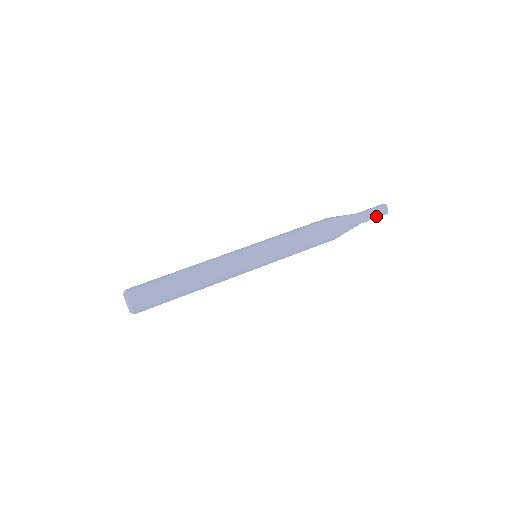
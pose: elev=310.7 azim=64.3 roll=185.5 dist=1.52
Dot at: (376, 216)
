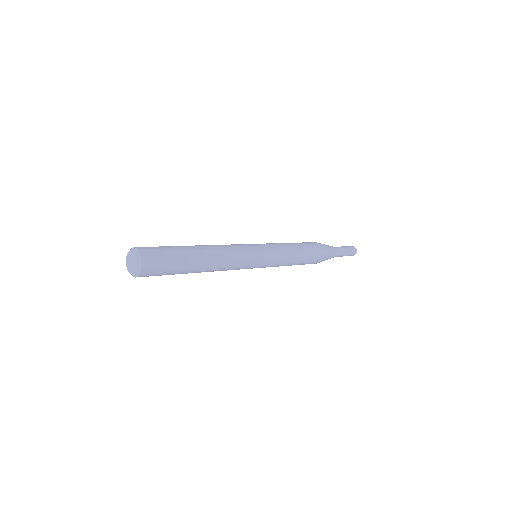
Dot at: (347, 255)
